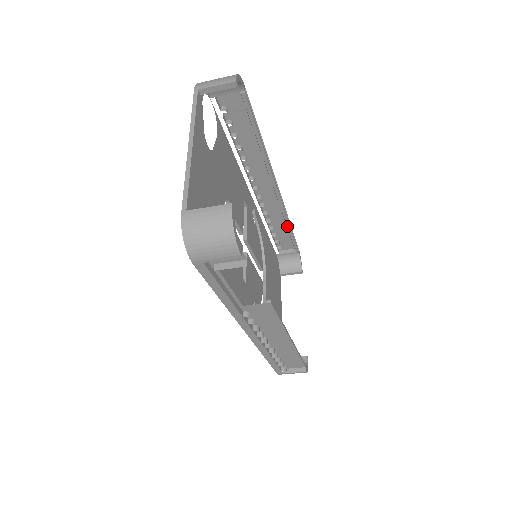
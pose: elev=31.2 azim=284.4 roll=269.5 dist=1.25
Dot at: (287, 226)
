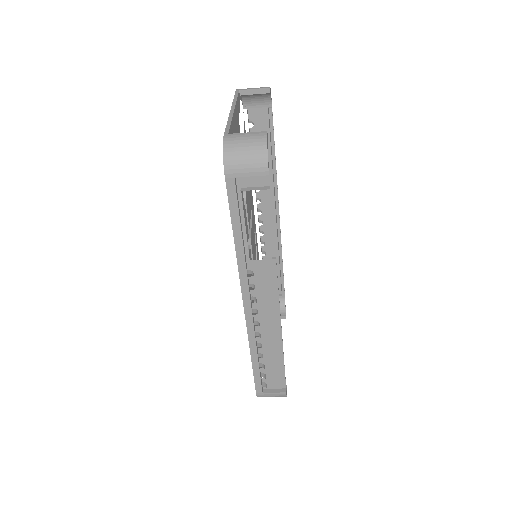
Dot at: (280, 260)
